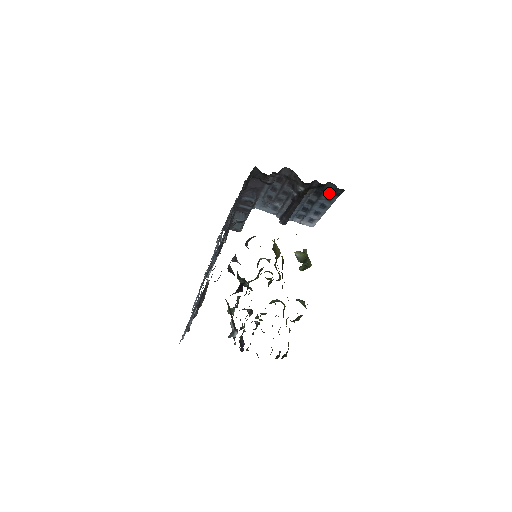
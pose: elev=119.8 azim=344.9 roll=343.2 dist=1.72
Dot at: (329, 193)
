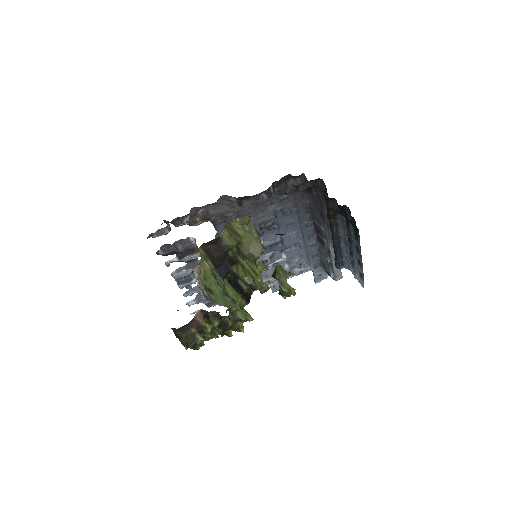
Dot at: (353, 225)
